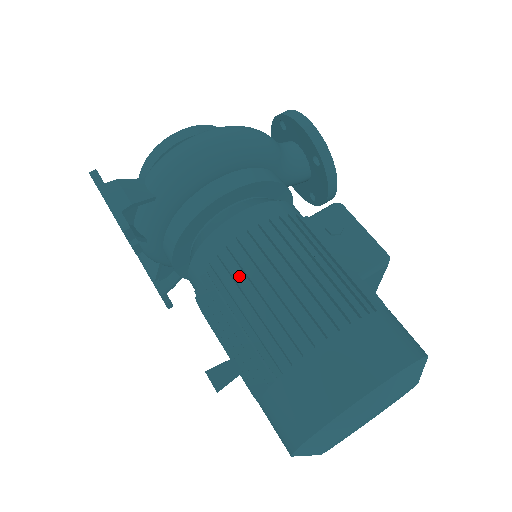
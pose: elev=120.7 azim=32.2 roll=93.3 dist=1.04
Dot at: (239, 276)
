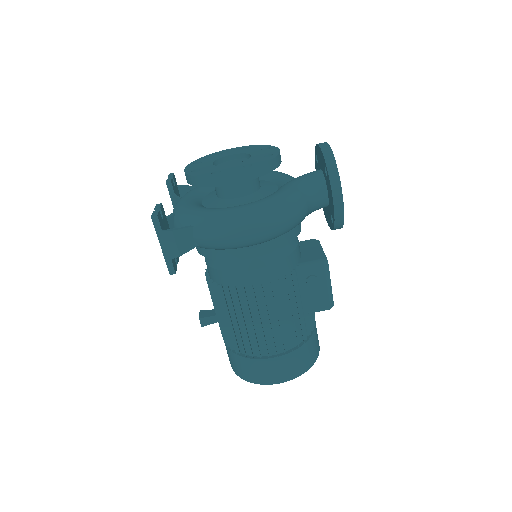
Dot at: (236, 304)
